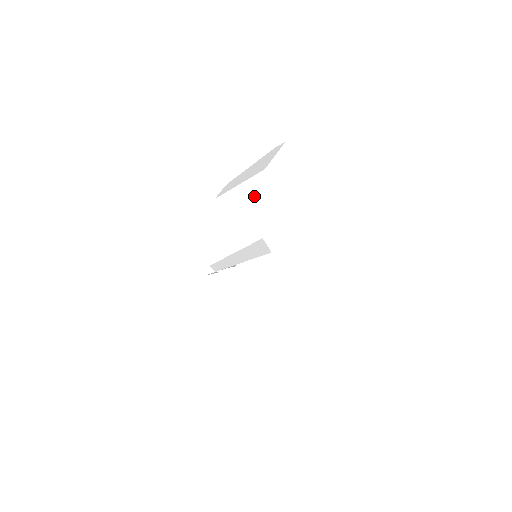
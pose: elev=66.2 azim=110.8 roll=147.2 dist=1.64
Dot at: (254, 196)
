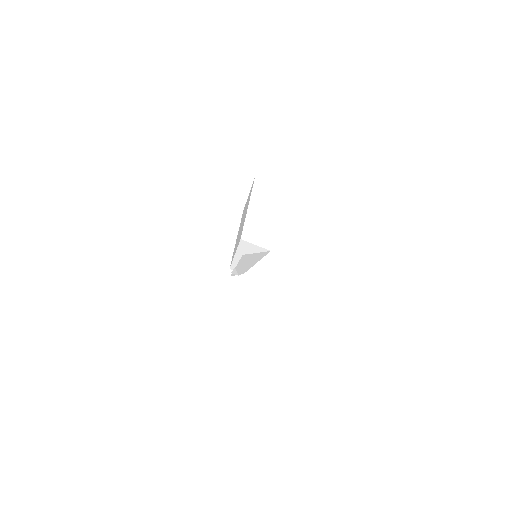
Dot at: (248, 202)
